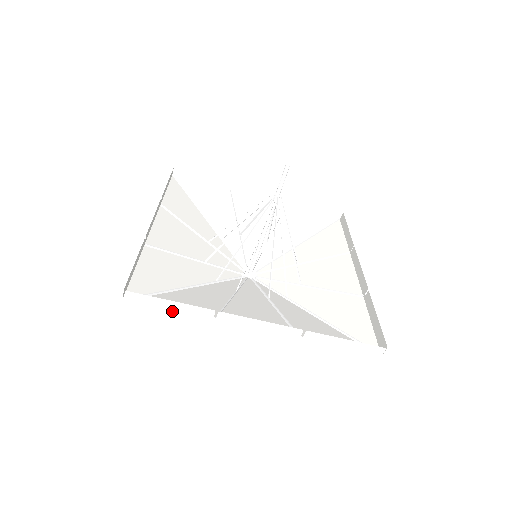
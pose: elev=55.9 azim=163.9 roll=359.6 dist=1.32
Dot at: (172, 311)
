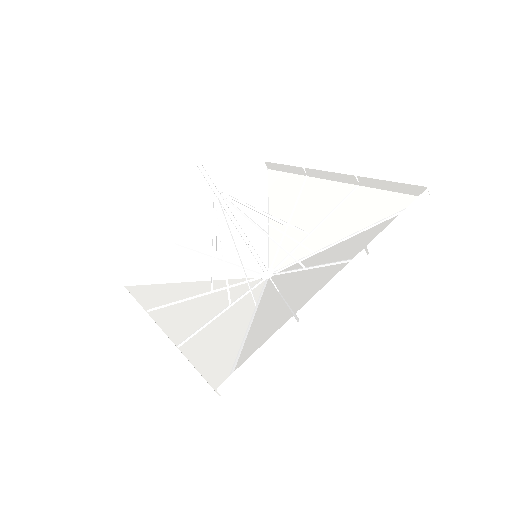
Dot at: (265, 358)
